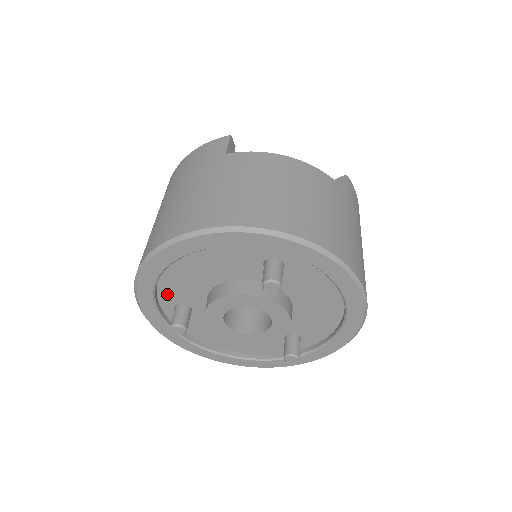
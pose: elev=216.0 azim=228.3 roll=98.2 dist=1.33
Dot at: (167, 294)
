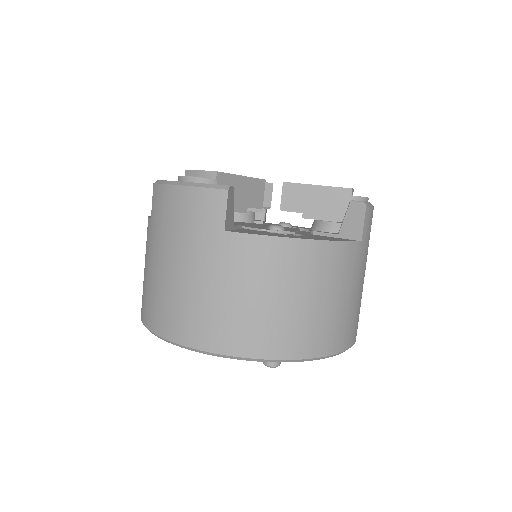
Dot at: occluded
